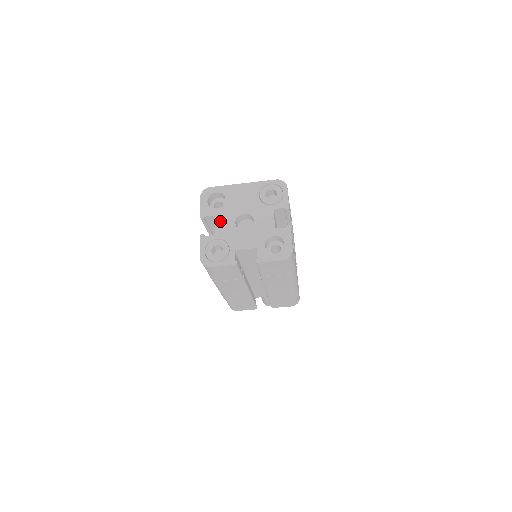
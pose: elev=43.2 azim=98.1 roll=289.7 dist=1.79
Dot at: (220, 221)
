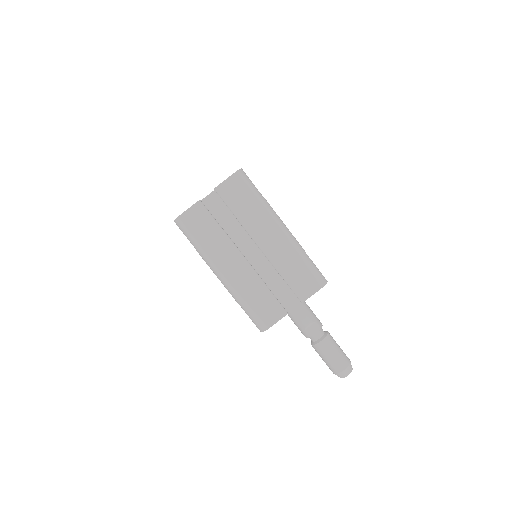
Dot at: occluded
